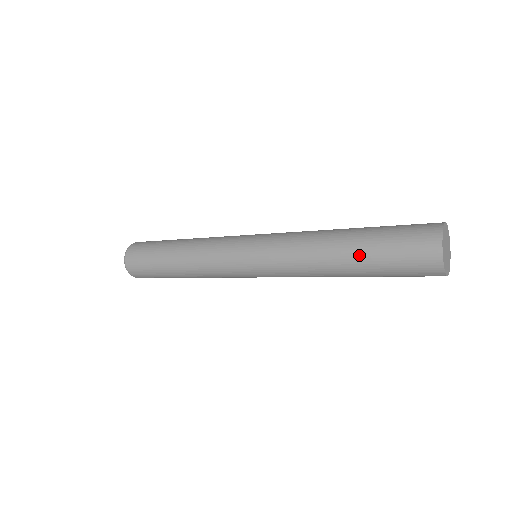
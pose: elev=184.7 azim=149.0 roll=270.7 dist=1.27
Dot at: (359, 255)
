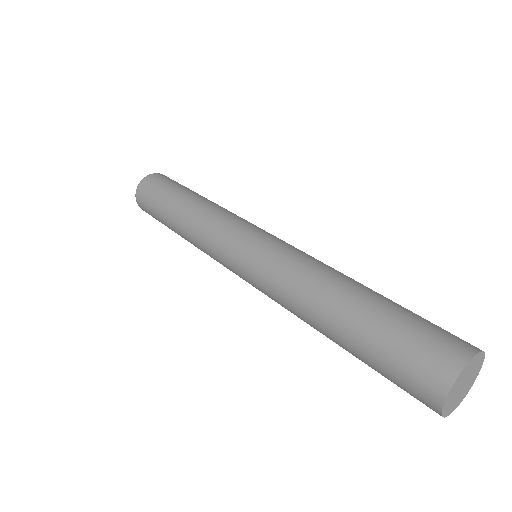
Dot at: (347, 346)
